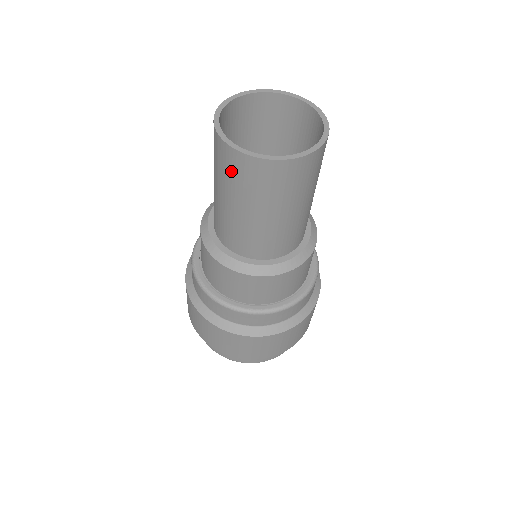
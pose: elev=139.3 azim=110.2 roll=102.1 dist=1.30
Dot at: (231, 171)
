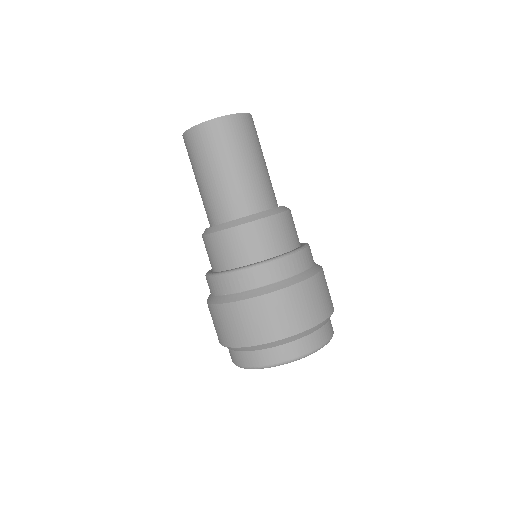
Dot at: occluded
